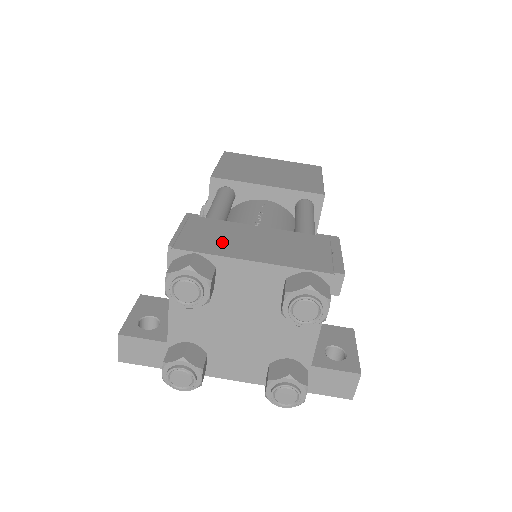
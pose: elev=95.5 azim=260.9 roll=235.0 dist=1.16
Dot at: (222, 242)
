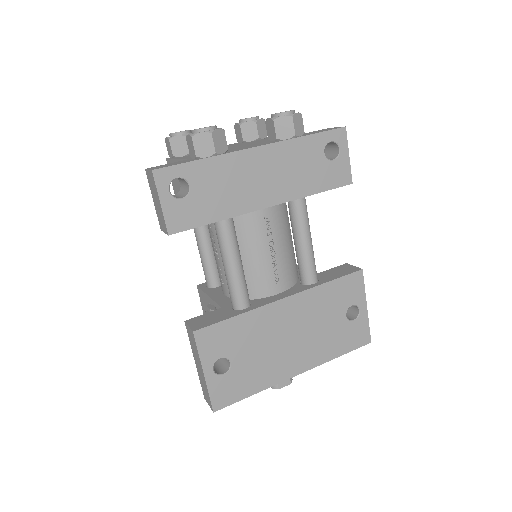
Dot at: occluded
